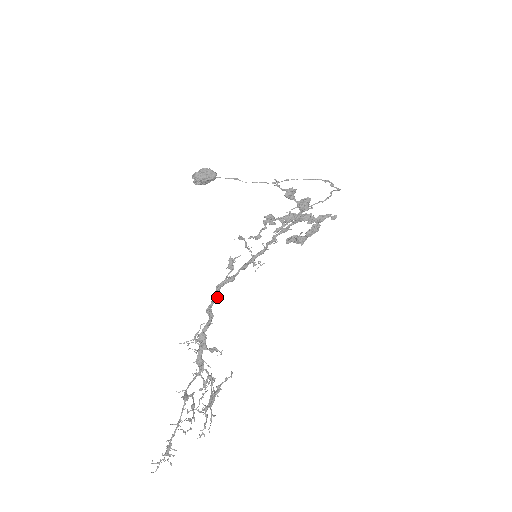
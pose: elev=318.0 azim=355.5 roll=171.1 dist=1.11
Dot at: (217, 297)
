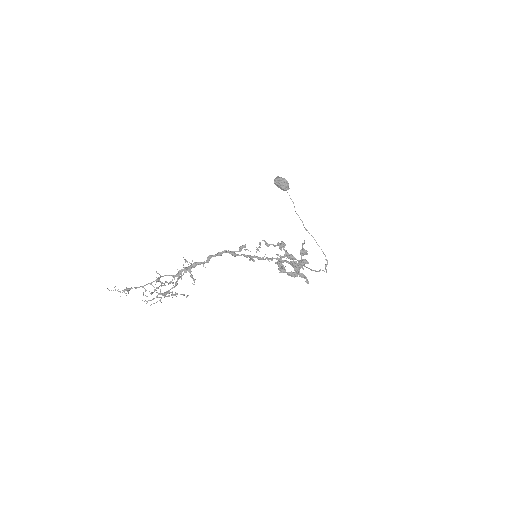
Dot at: (220, 255)
